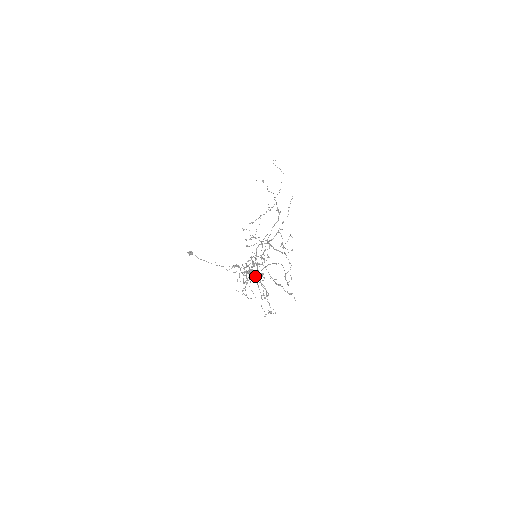
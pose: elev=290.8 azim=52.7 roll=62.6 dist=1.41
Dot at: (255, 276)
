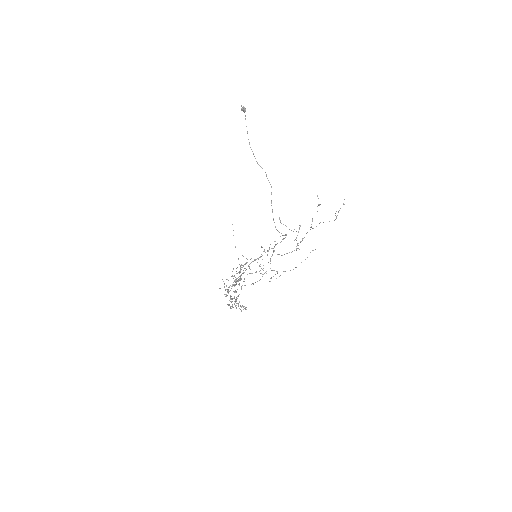
Dot at: (230, 308)
